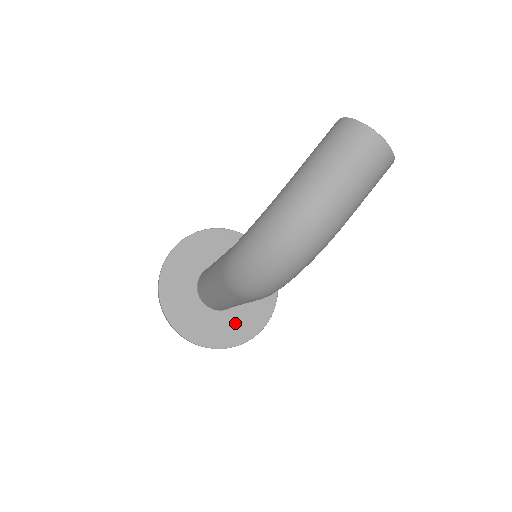
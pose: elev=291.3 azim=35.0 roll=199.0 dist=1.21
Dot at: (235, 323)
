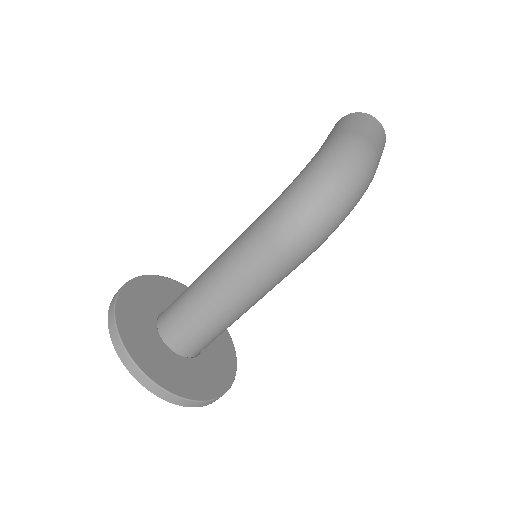
Dot at: (204, 373)
